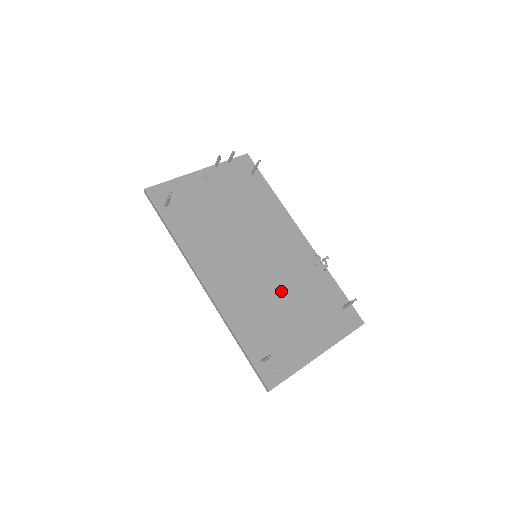
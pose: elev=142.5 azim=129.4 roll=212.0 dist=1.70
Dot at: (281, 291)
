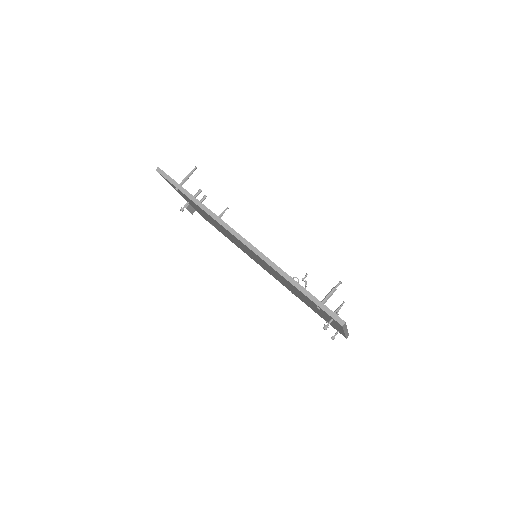
Dot at: occluded
